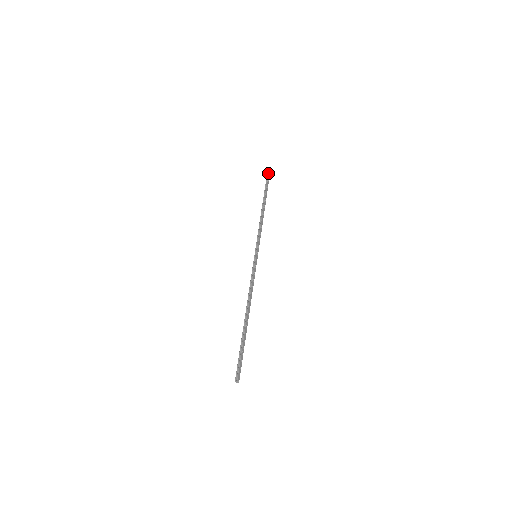
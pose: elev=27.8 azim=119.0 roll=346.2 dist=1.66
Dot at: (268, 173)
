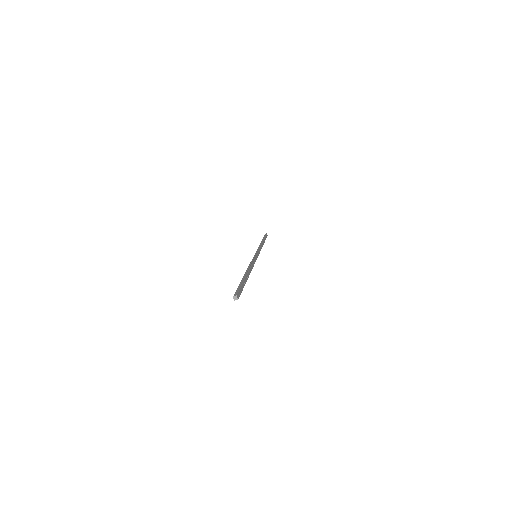
Dot at: (266, 234)
